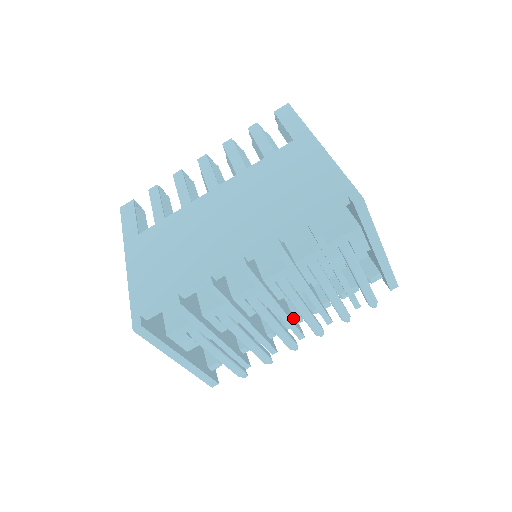
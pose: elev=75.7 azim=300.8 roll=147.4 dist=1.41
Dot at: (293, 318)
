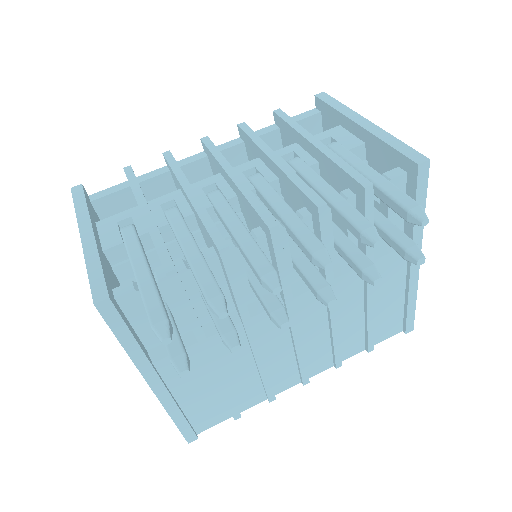
Dot at: occluded
